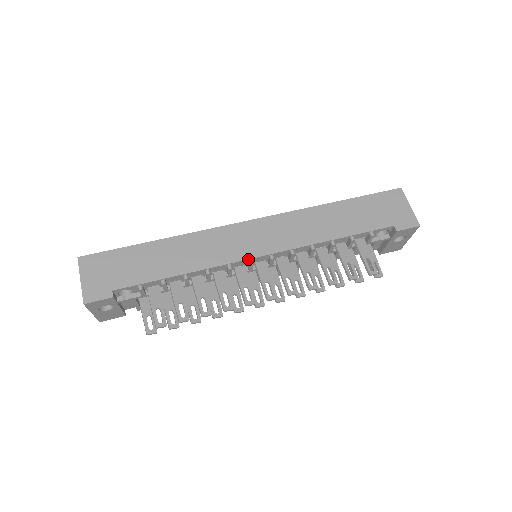
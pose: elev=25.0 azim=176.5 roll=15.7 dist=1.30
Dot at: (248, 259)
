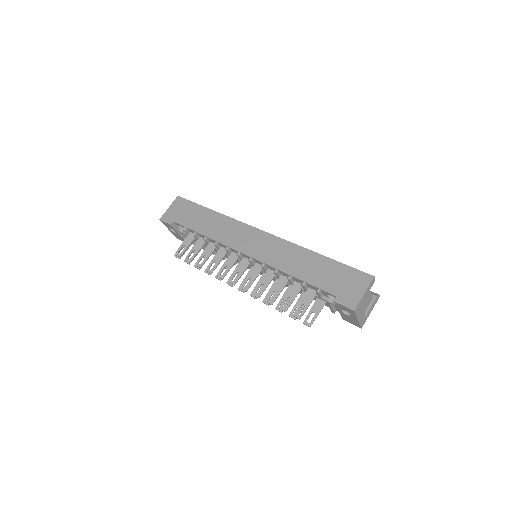
Dot at: (238, 251)
